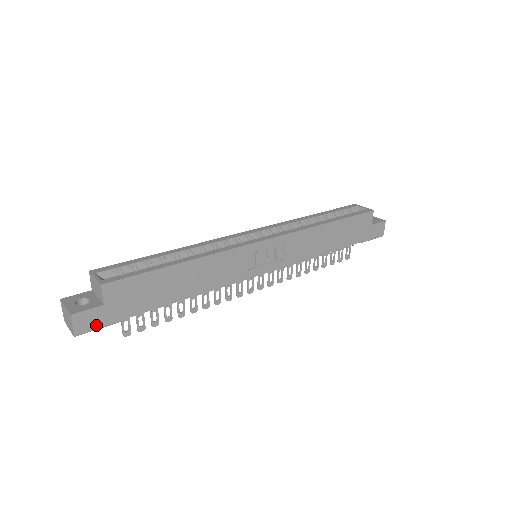
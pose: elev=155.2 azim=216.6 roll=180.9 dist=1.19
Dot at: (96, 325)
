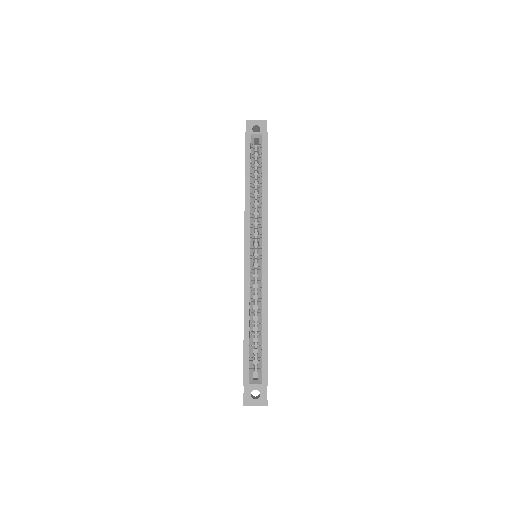
Dot at: occluded
